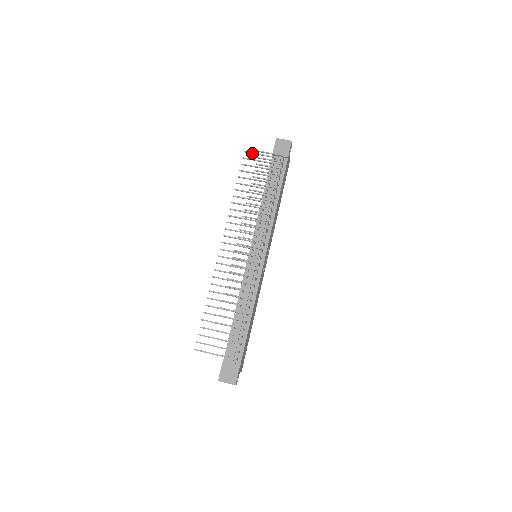
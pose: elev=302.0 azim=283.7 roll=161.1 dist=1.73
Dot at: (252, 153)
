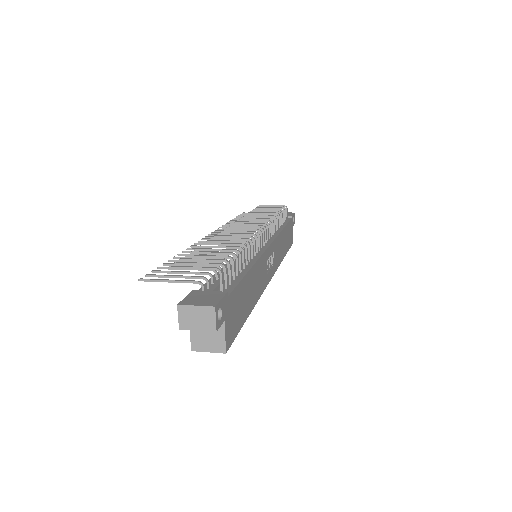
Dot at: occluded
